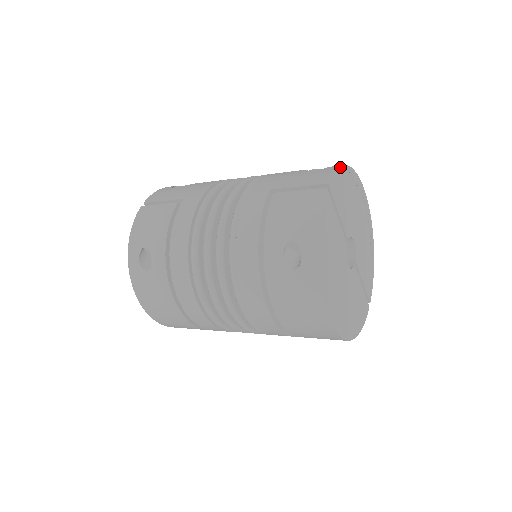
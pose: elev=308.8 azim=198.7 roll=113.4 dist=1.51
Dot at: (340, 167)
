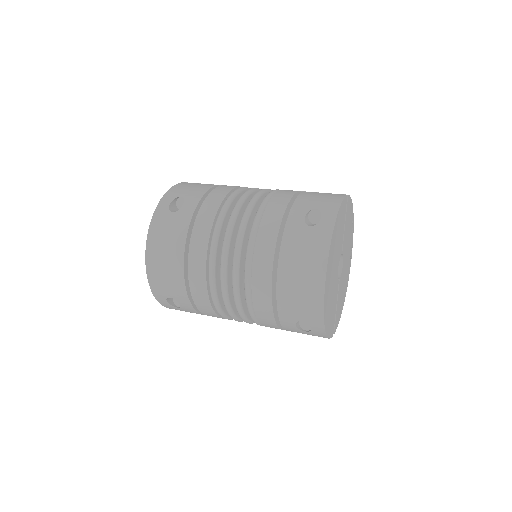
Dot at: (352, 203)
